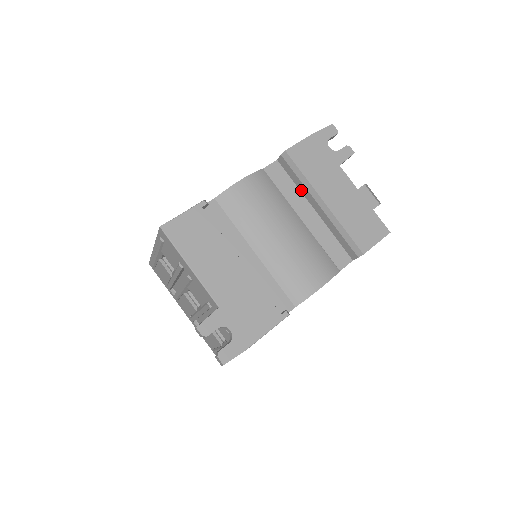
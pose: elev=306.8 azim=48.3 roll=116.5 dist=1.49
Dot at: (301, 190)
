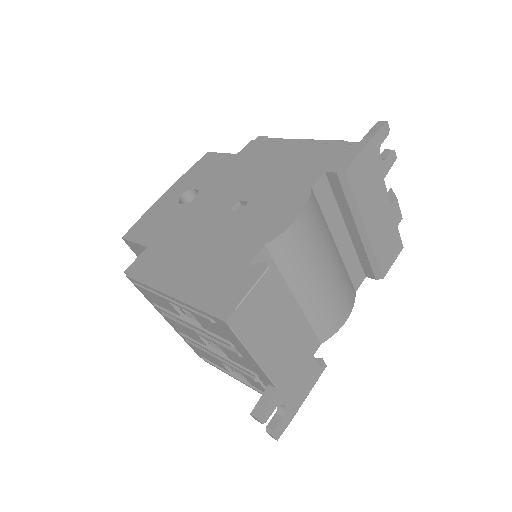
Dot at: (341, 209)
